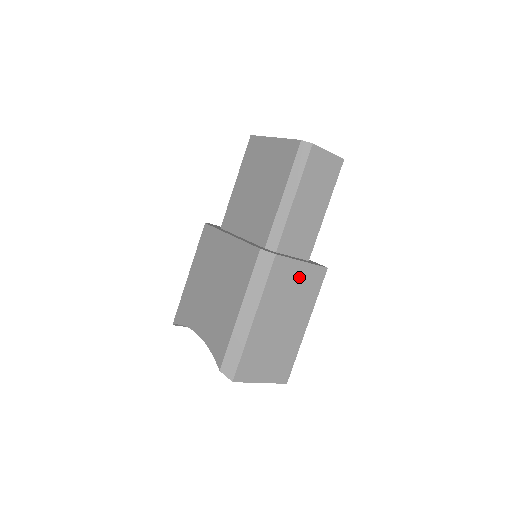
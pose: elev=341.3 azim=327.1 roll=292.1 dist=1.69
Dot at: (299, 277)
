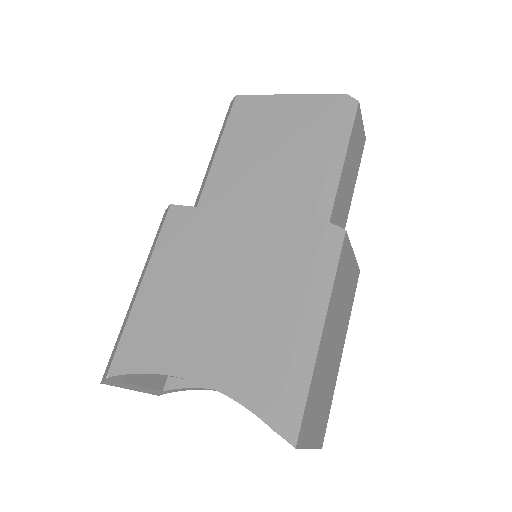
Dot at: (349, 275)
